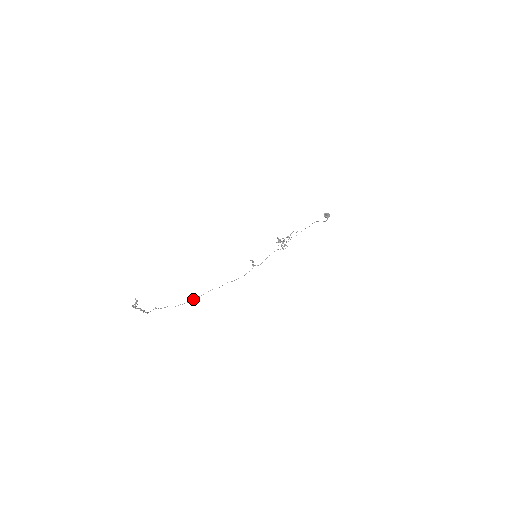
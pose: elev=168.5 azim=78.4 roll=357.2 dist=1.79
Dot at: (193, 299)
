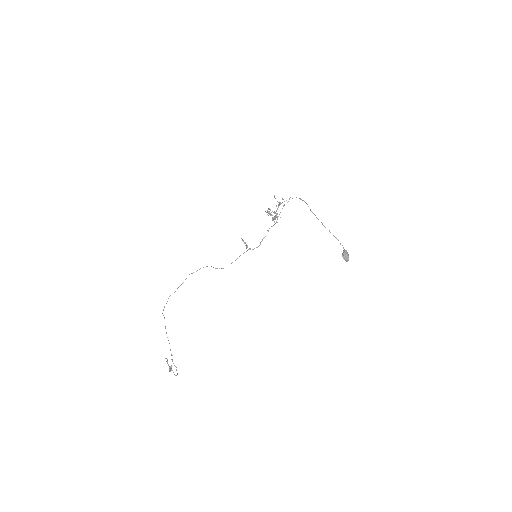
Dot at: occluded
